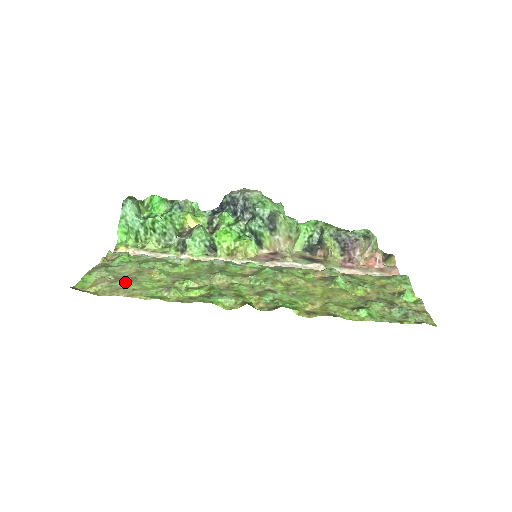
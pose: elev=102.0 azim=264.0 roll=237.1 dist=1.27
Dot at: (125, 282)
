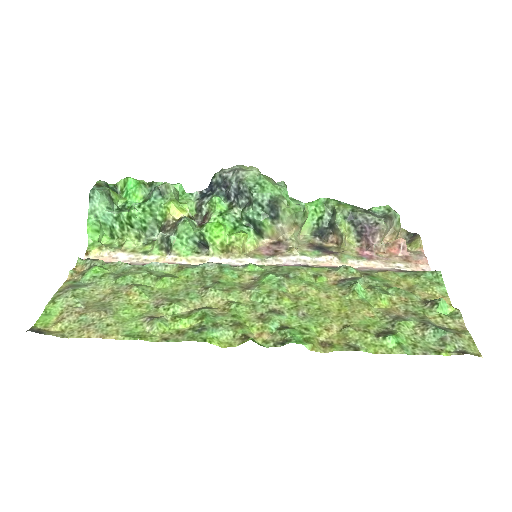
Dot at: (97, 313)
